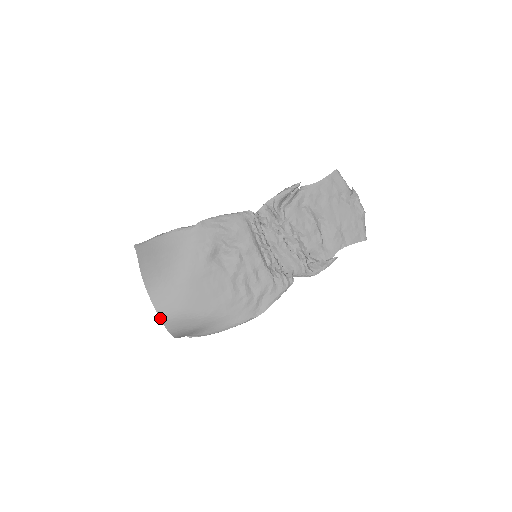
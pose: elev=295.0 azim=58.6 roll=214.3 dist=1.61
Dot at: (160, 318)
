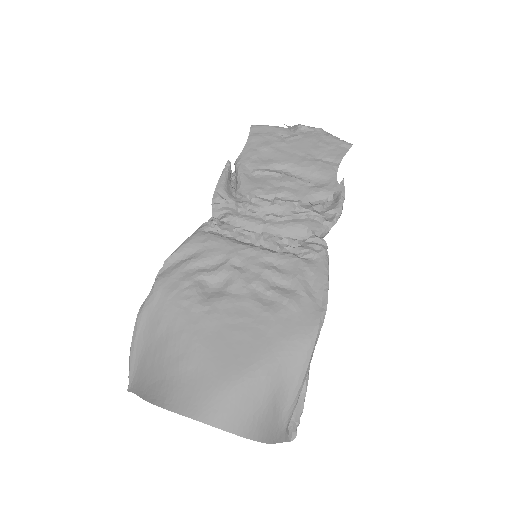
Dot at: (207, 424)
